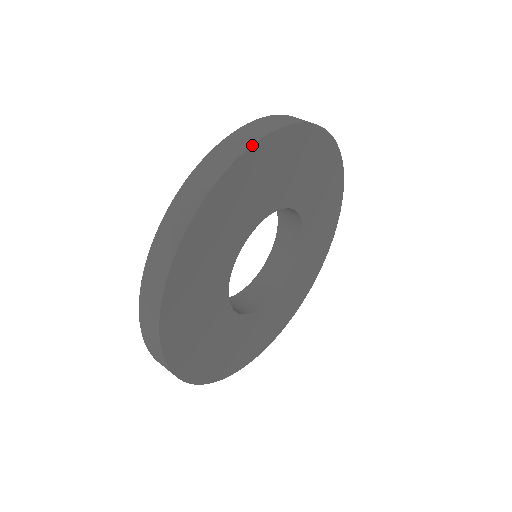
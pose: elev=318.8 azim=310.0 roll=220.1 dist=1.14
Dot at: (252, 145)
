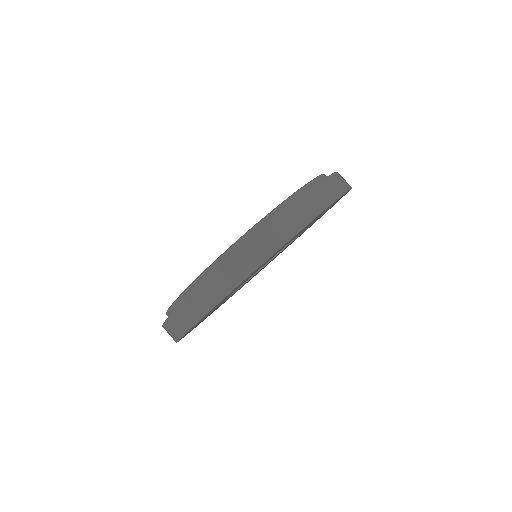
Dot at: occluded
